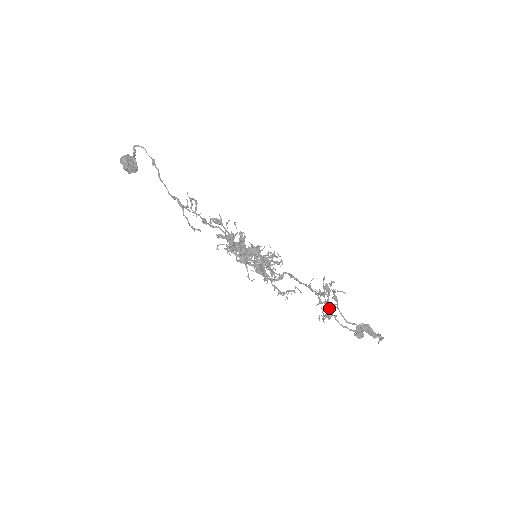
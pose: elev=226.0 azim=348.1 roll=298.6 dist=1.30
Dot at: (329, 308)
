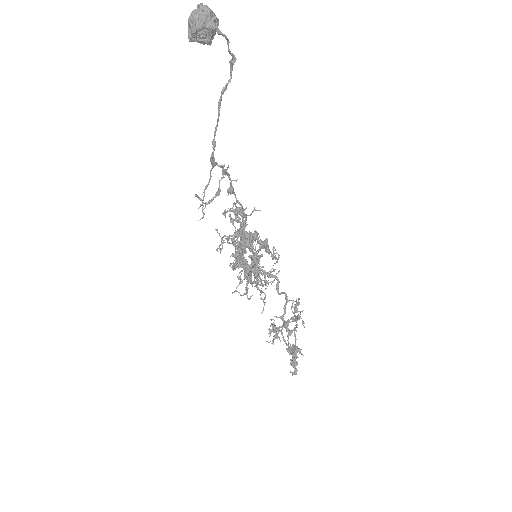
Dot at: (274, 336)
